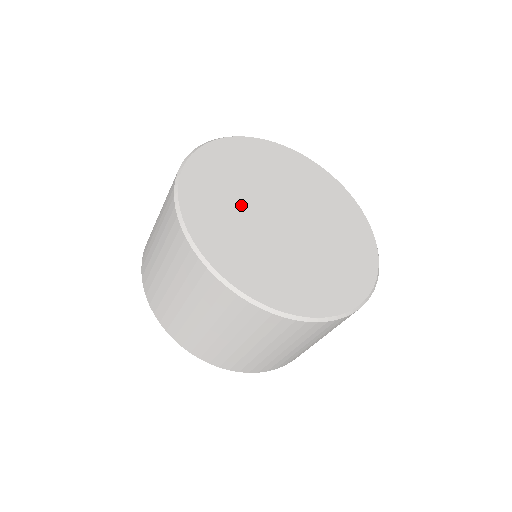
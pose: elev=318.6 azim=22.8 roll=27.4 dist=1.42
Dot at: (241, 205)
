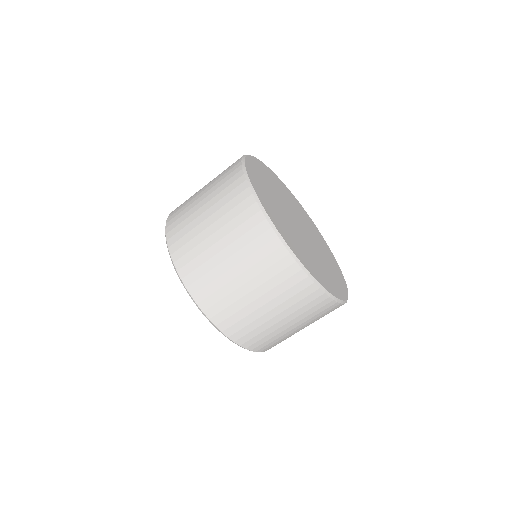
Dot at: (292, 230)
